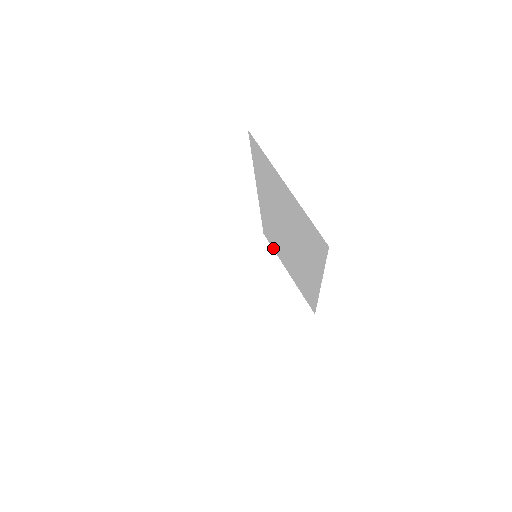
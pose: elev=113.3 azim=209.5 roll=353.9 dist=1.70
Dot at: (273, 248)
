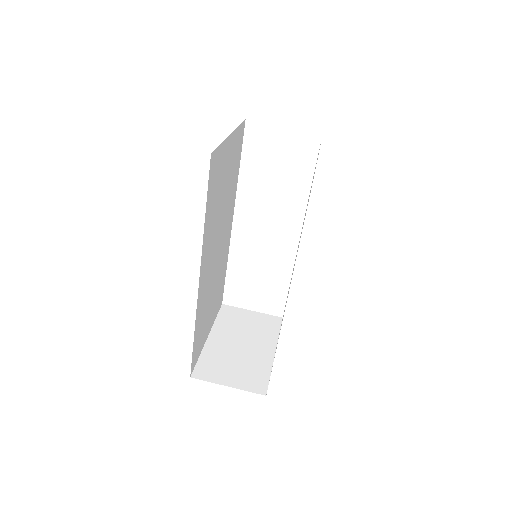
Dot at: occluded
